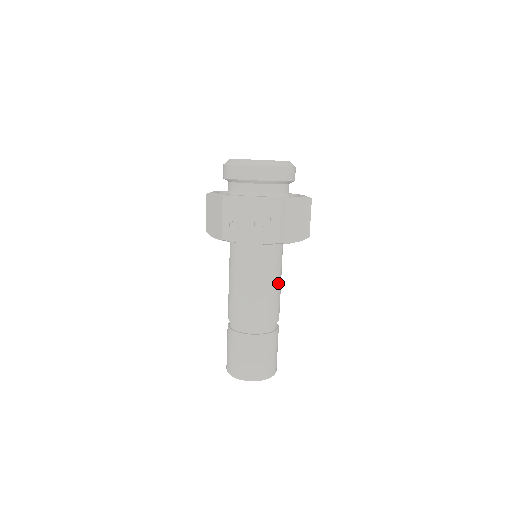
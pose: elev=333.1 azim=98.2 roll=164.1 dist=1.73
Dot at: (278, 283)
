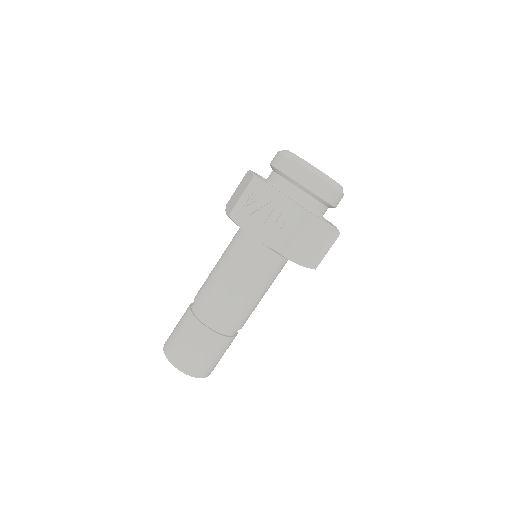
Dot at: (259, 293)
